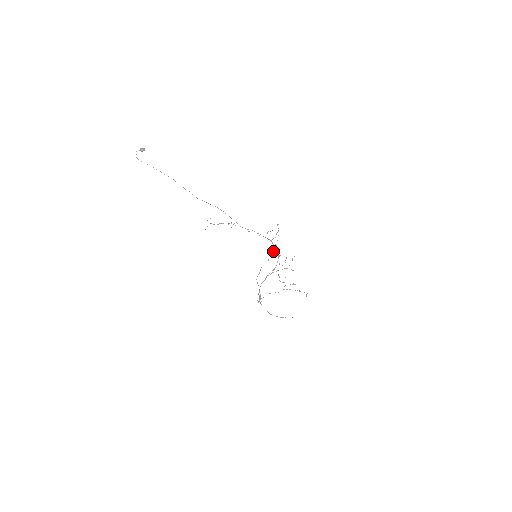
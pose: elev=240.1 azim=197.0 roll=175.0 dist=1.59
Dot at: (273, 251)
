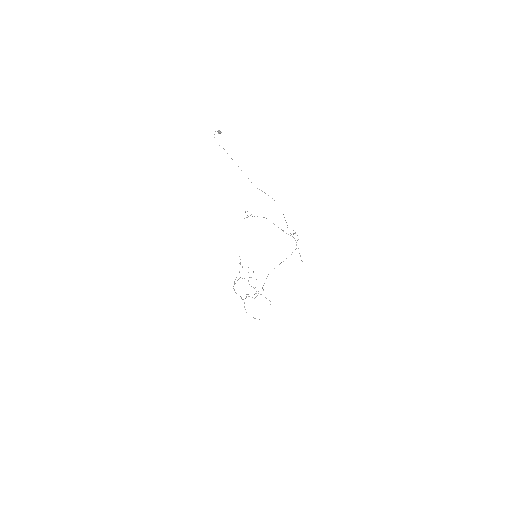
Dot at: occluded
